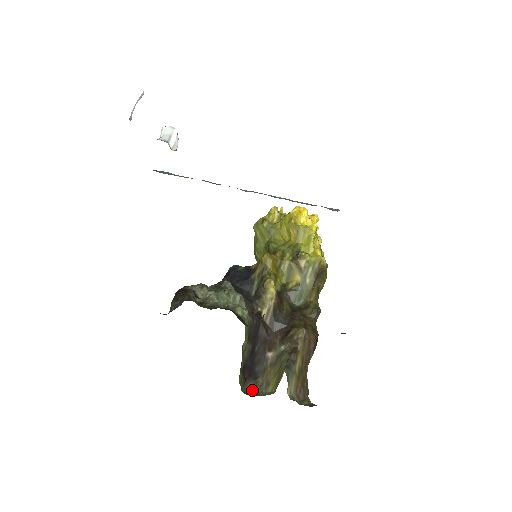
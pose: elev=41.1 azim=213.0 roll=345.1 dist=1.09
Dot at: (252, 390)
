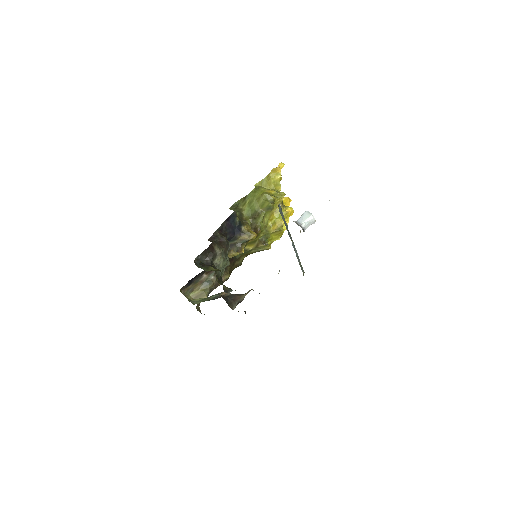
Dot at: (184, 289)
